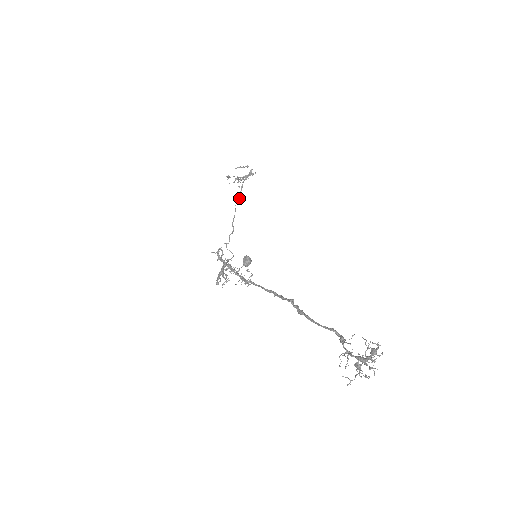
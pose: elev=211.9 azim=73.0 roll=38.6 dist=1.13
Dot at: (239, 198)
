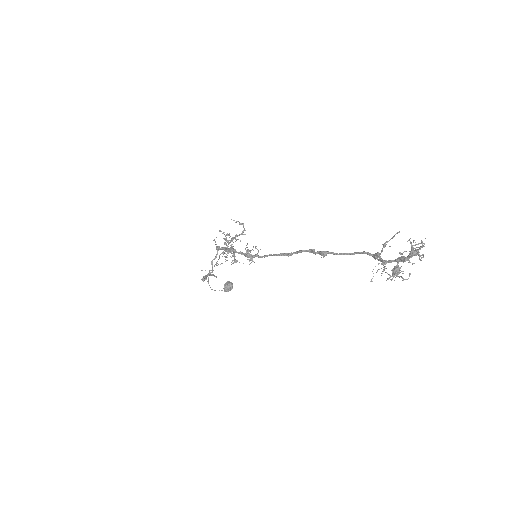
Dot at: occluded
